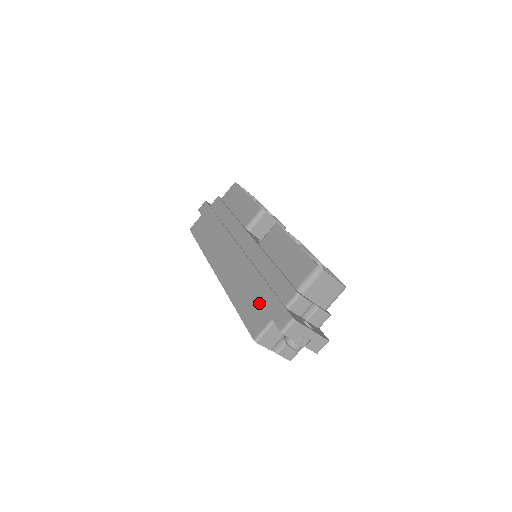
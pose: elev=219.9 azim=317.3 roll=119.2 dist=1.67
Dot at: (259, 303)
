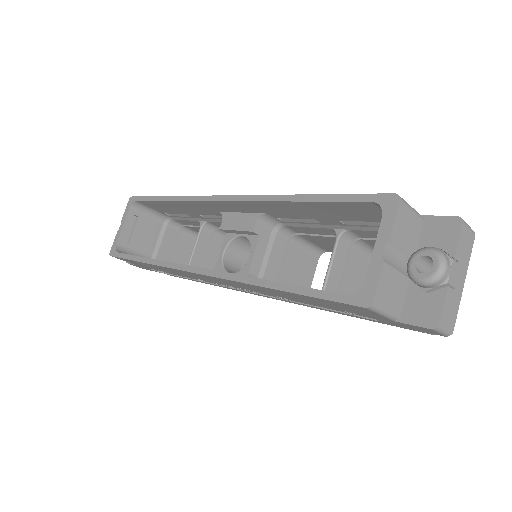
Dot at: occluded
